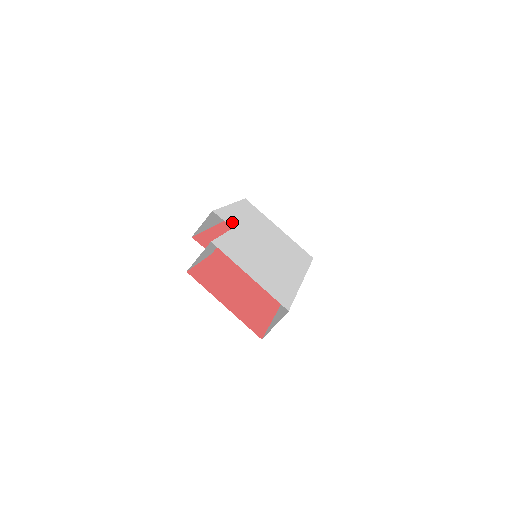
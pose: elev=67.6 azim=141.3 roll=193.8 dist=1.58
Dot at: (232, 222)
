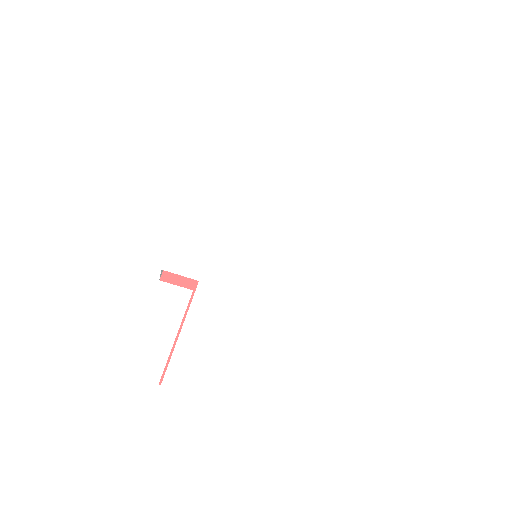
Dot at: (198, 259)
